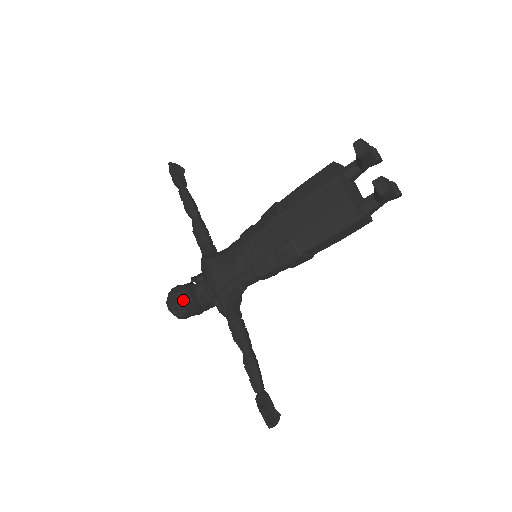
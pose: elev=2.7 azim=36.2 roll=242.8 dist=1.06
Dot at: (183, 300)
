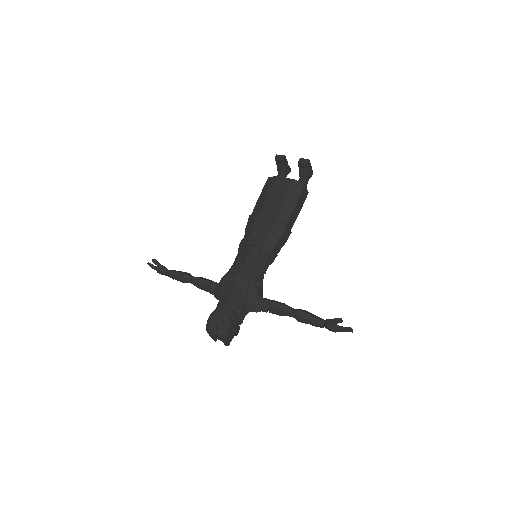
Dot at: (225, 311)
